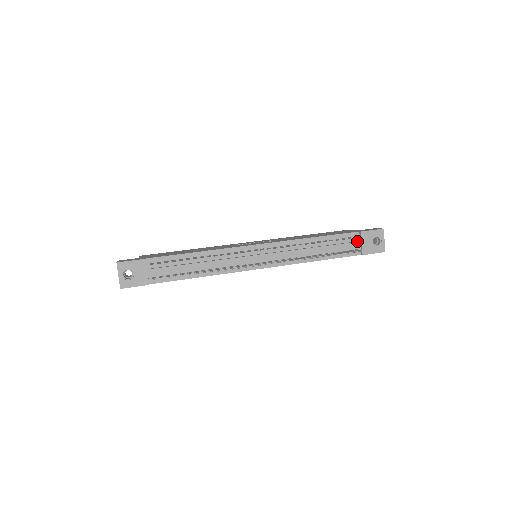
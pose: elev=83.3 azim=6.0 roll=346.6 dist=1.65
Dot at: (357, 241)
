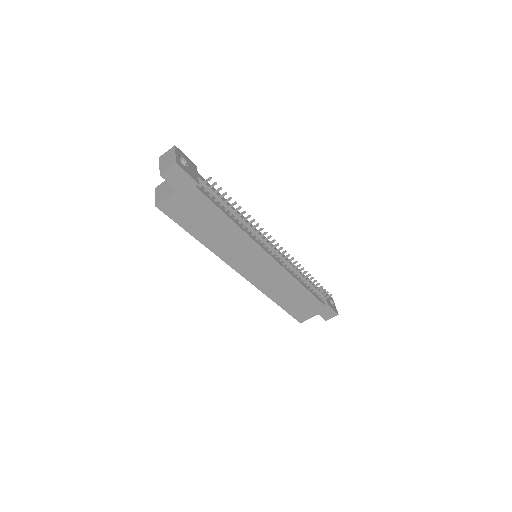
Dot at: occluded
